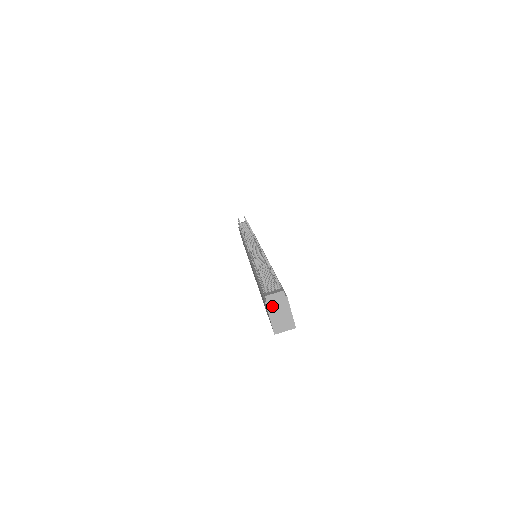
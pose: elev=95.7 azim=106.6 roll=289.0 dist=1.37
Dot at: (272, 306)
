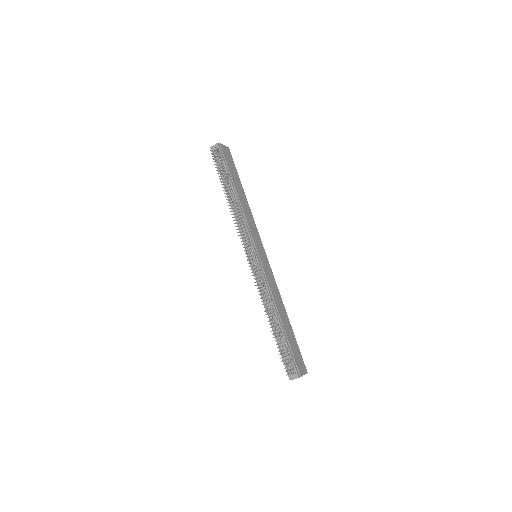
Dot at: occluded
